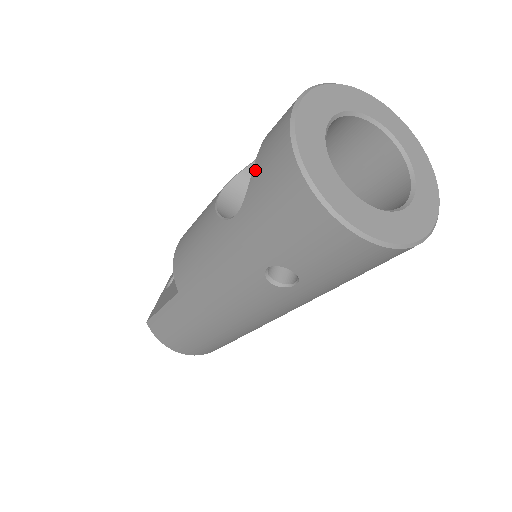
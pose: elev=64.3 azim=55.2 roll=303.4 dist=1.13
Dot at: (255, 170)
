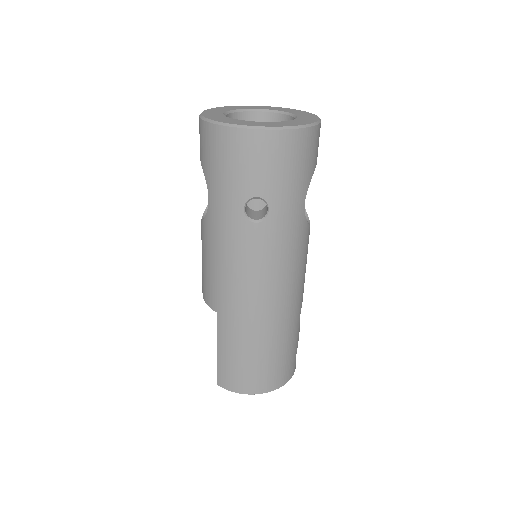
Dot at: (202, 162)
